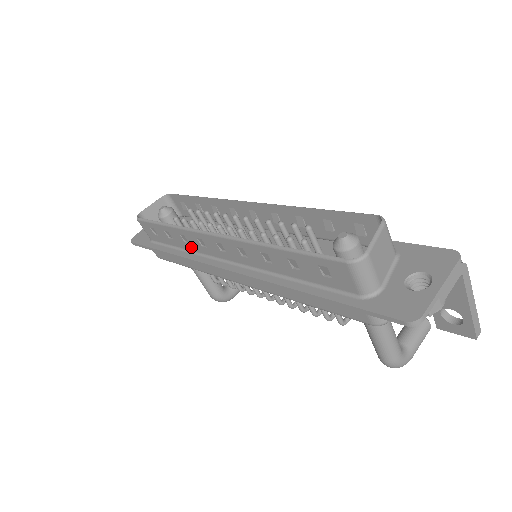
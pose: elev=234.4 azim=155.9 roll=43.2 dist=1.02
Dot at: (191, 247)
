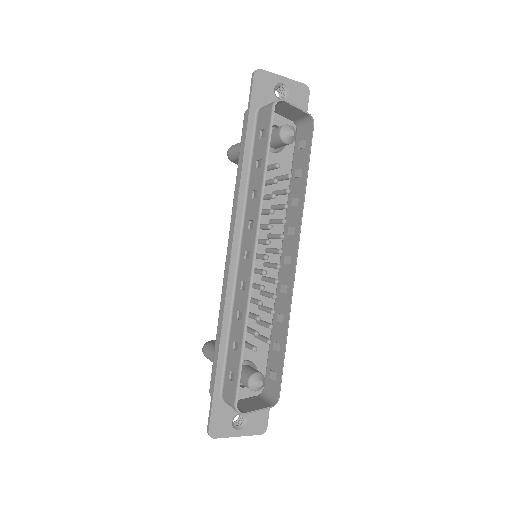
Dot at: (250, 198)
